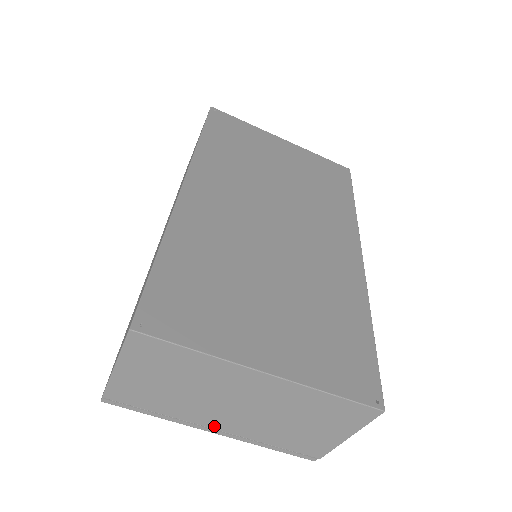
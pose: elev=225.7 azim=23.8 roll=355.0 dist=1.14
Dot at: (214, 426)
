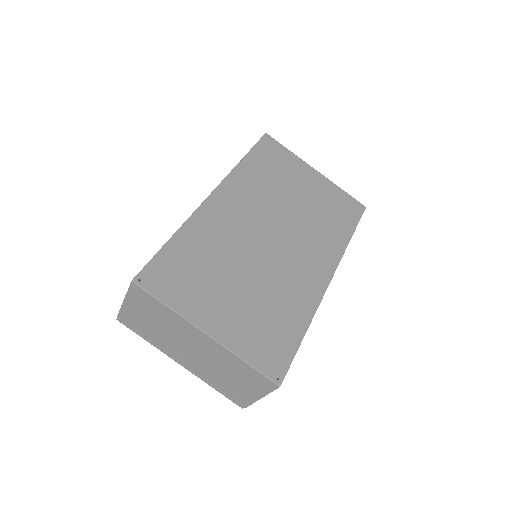
Dot at: (179, 359)
